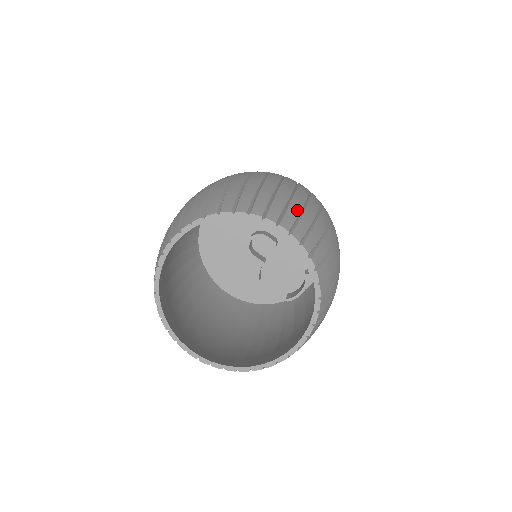
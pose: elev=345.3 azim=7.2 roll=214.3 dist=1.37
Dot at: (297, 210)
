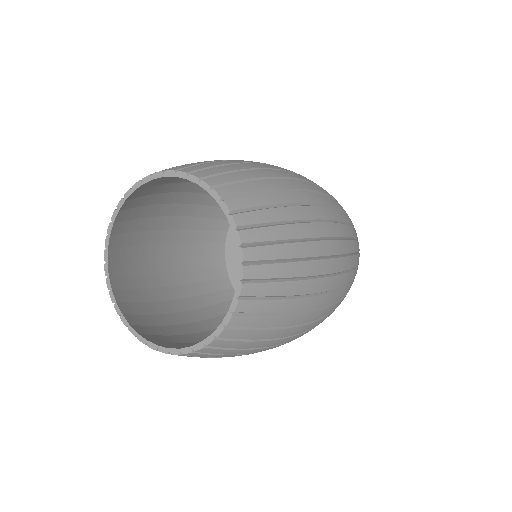
Dot at: occluded
